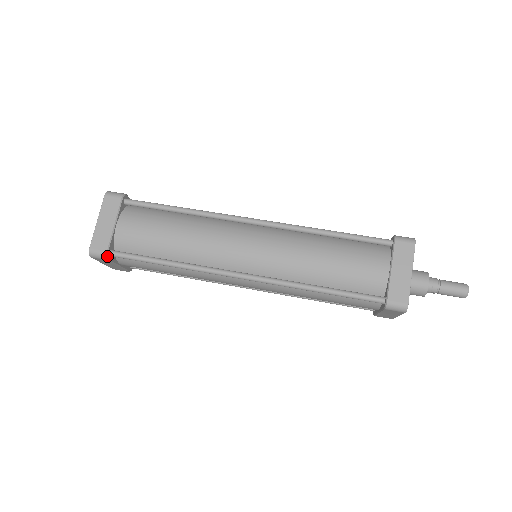
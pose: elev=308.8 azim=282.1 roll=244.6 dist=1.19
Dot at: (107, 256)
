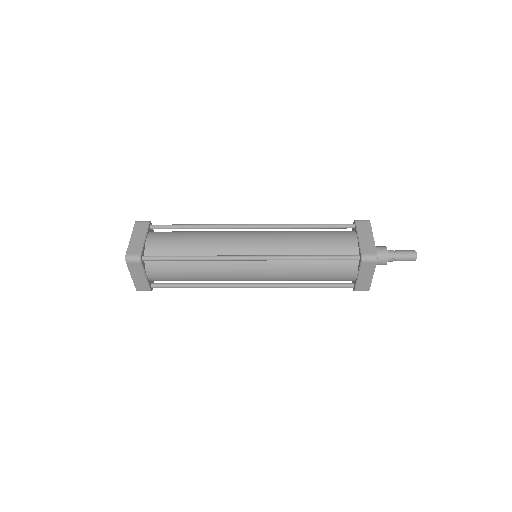
Dot at: (141, 258)
